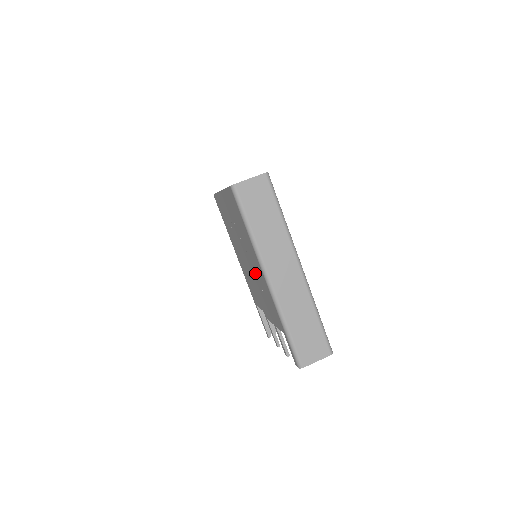
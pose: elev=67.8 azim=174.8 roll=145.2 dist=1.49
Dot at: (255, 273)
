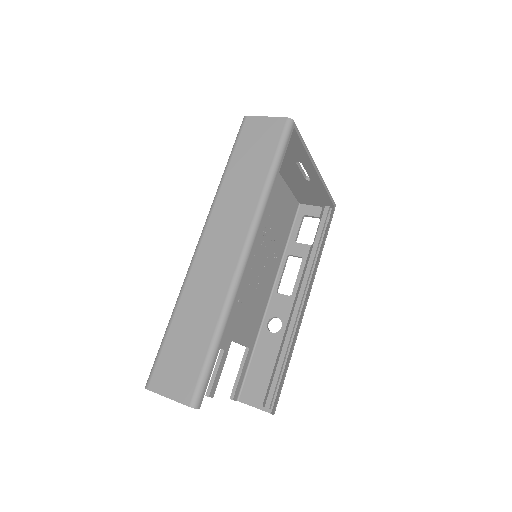
Dot at: occluded
